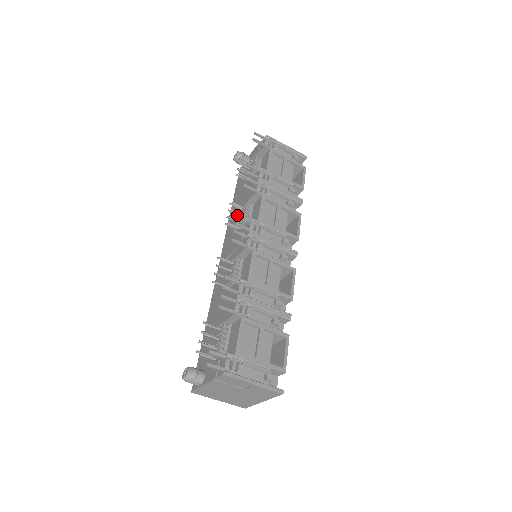
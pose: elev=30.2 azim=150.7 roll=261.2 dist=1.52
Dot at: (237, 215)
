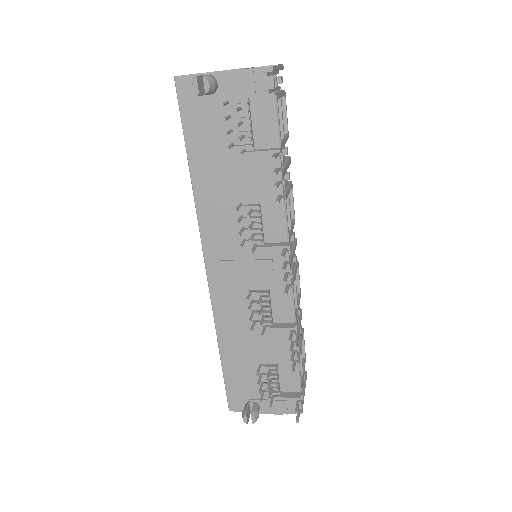
Dot at: occluded
